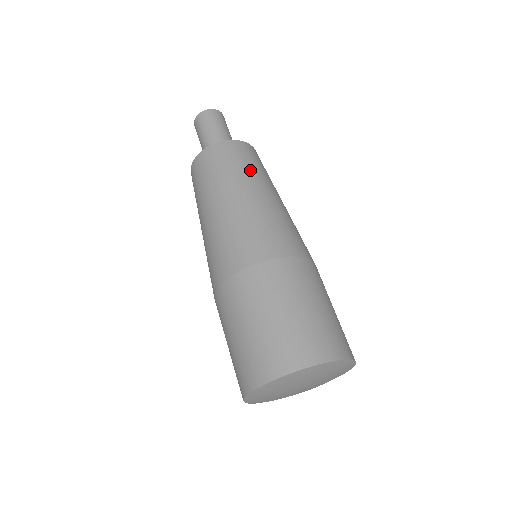
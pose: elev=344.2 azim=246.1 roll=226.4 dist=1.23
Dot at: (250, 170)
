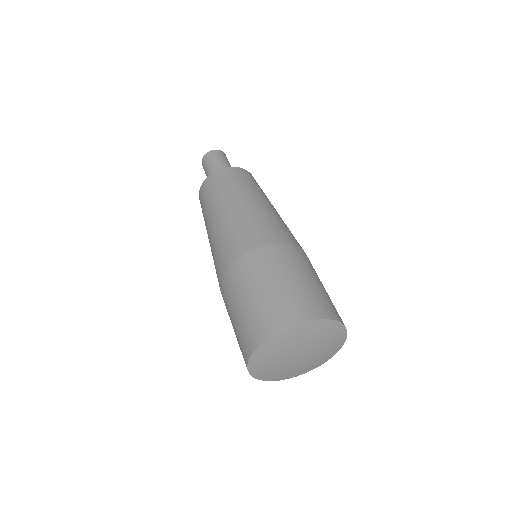
Dot at: occluded
